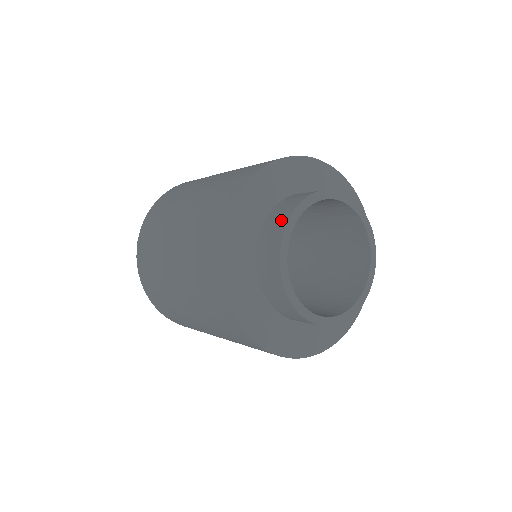
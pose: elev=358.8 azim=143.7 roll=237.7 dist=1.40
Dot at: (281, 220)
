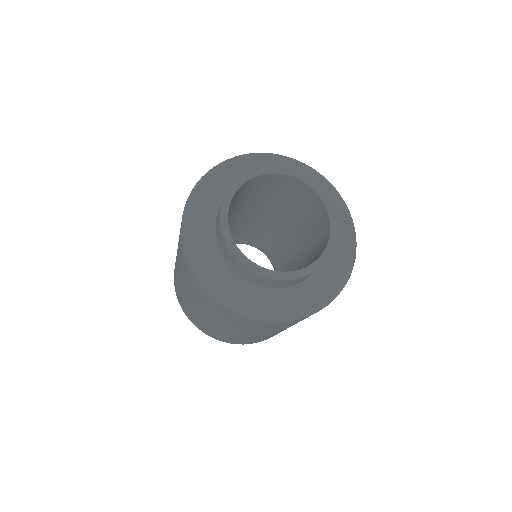
Dot at: occluded
